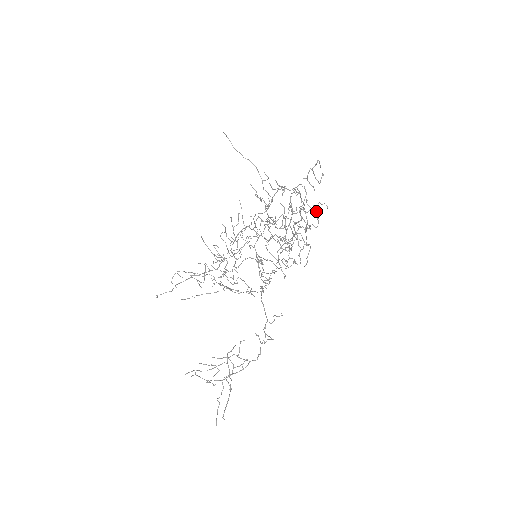
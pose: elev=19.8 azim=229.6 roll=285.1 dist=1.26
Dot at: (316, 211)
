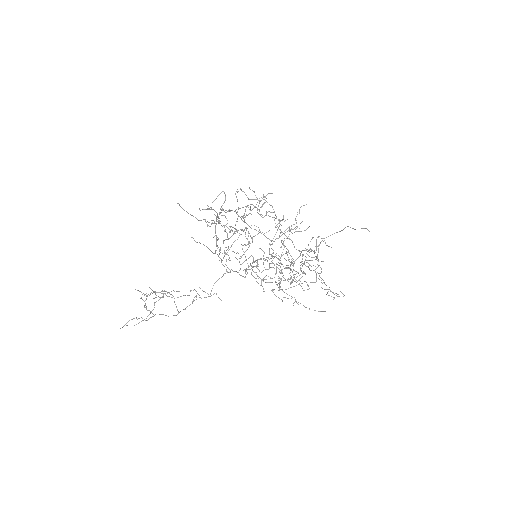
Dot at: occluded
